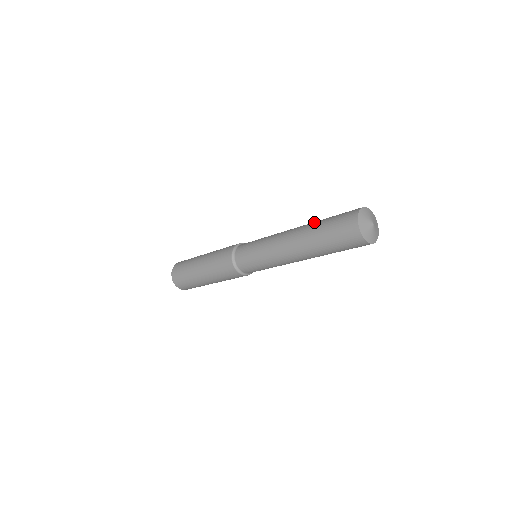
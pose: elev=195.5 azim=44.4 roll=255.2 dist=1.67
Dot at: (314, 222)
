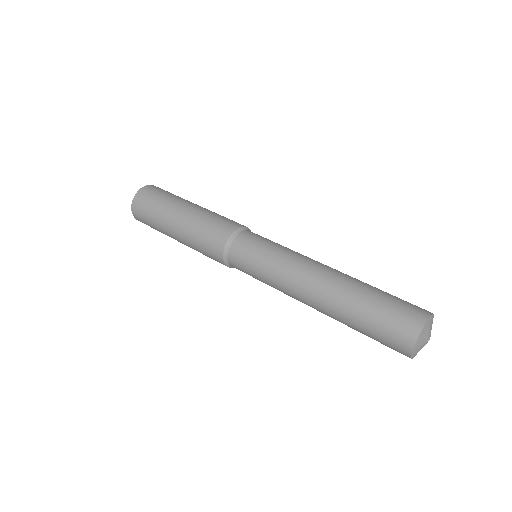
Dot at: (354, 288)
